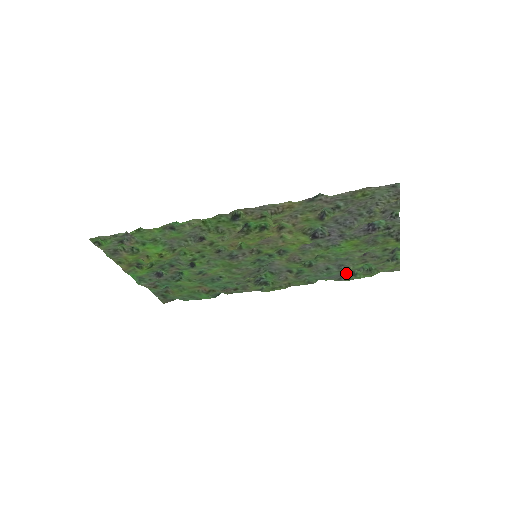
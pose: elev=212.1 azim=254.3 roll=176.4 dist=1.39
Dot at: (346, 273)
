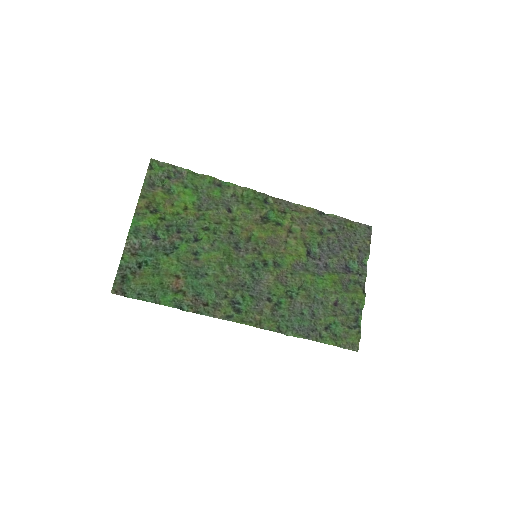
Dot at: (314, 332)
